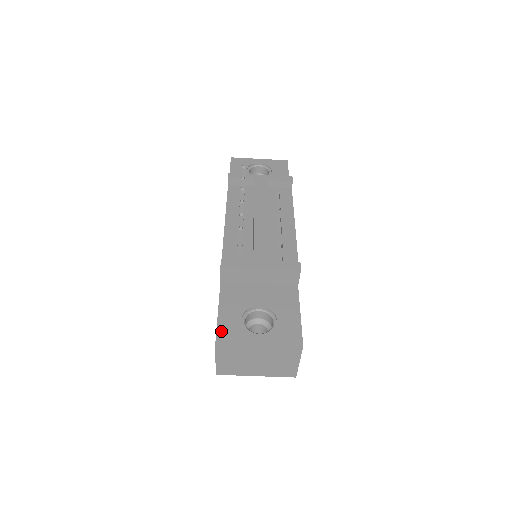
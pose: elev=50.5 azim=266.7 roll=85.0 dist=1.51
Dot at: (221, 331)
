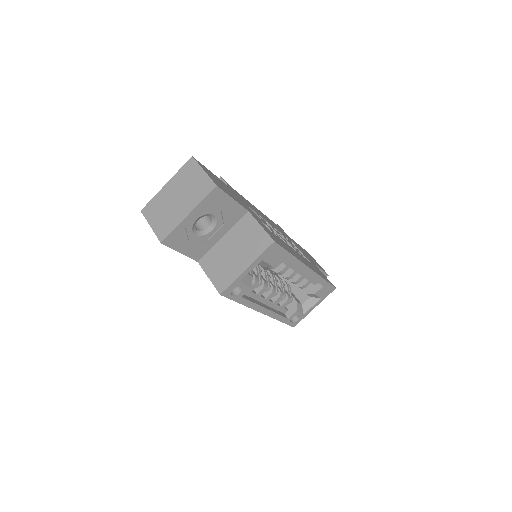
Dot at: occluded
